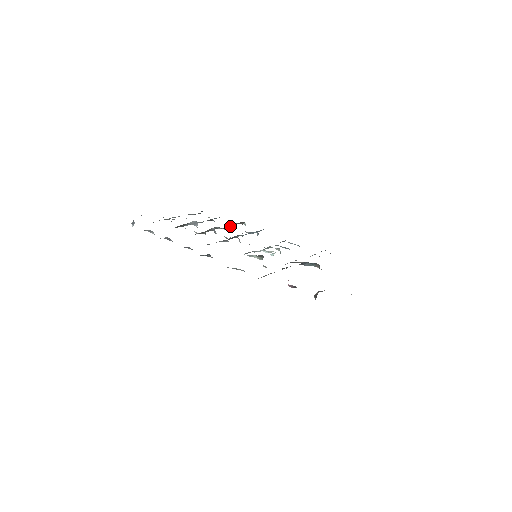
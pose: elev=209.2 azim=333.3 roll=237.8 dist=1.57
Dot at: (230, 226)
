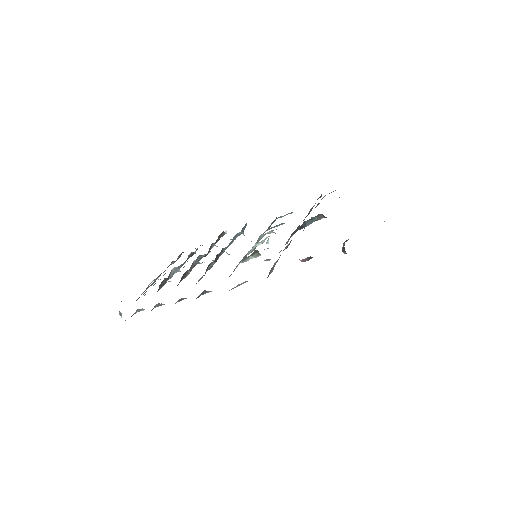
Dot at: (212, 246)
